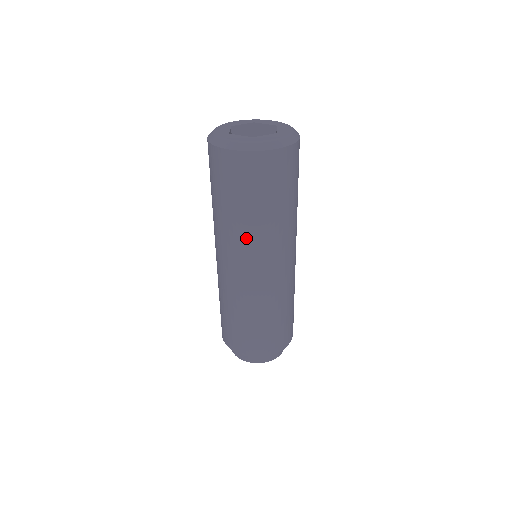
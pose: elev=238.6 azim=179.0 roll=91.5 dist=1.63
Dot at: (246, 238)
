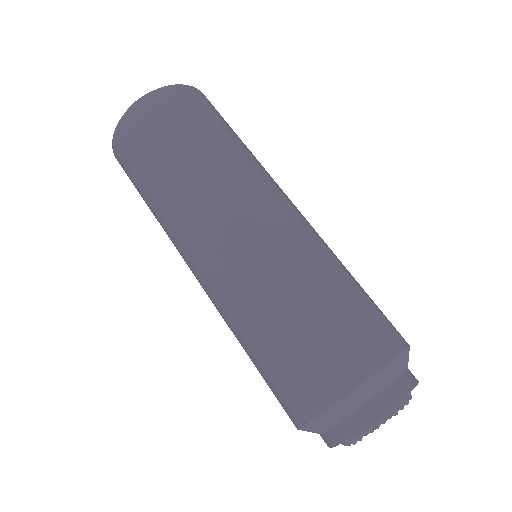
Dot at: (231, 169)
